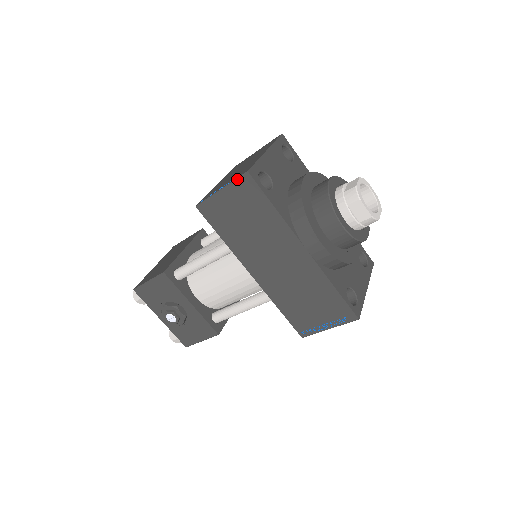
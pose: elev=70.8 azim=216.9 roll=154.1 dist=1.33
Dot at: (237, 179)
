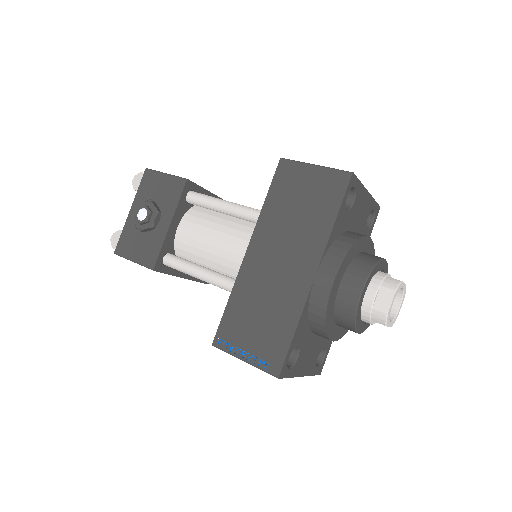
Dot at: (338, 170)
